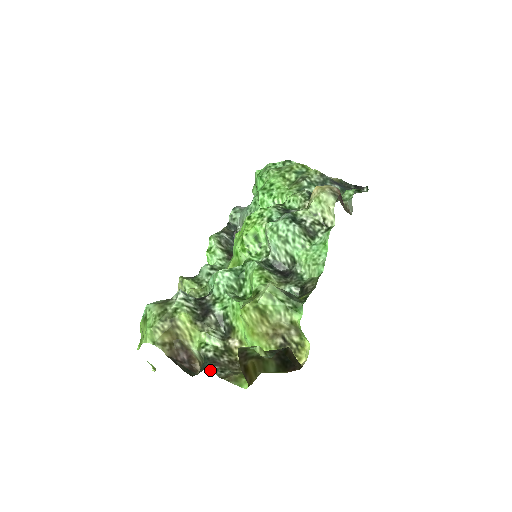
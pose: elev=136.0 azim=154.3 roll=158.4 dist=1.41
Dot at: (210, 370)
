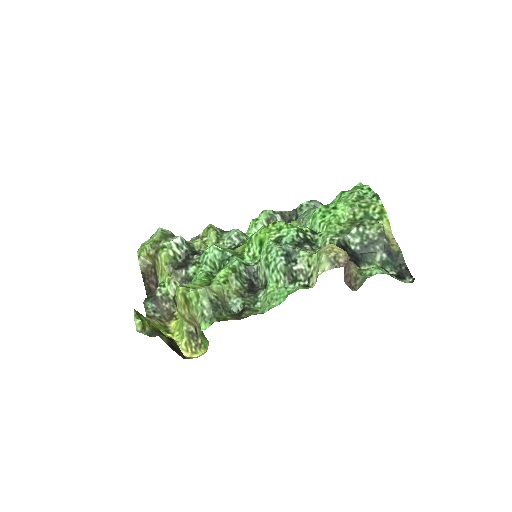
Dot at: (146, 304)
